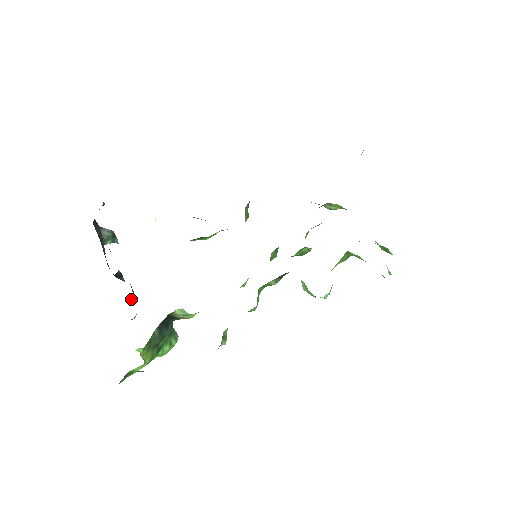
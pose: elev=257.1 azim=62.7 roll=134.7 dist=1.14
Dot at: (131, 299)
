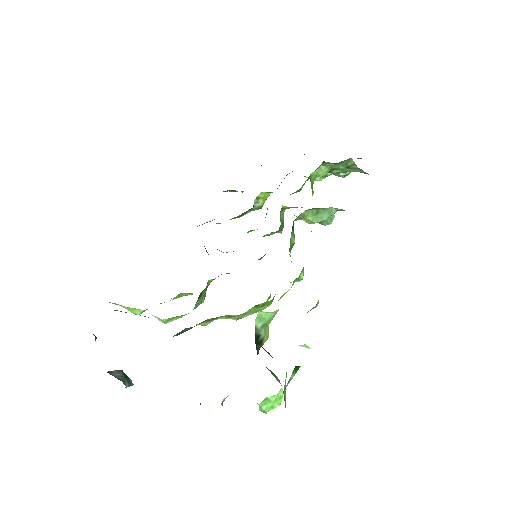
Dot at: occluded
